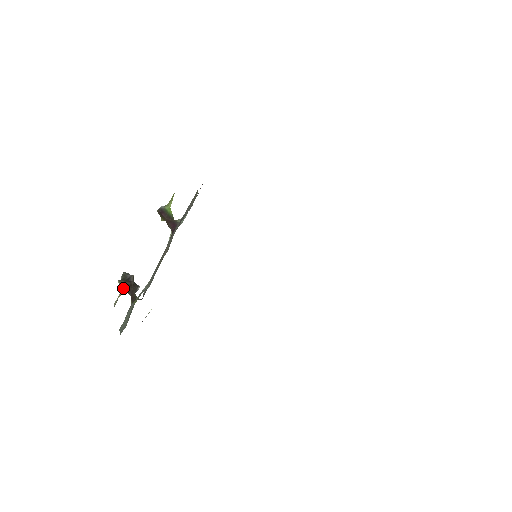
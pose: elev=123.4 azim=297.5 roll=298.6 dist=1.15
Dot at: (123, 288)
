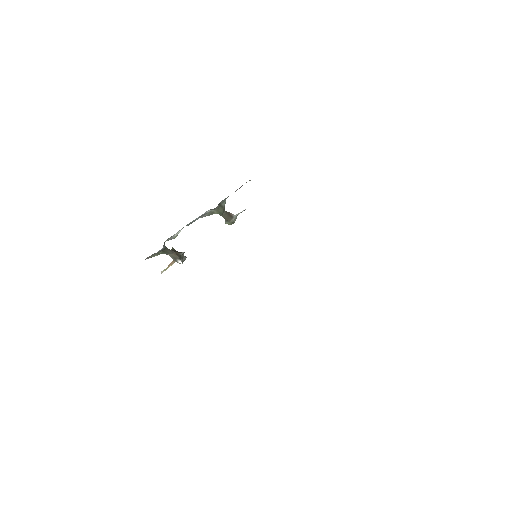
Dot at: occluded
